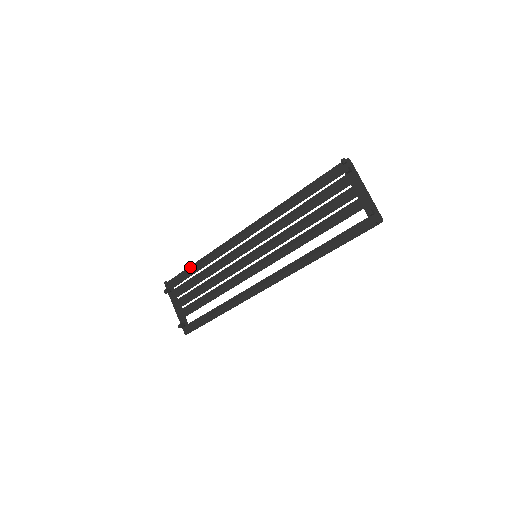
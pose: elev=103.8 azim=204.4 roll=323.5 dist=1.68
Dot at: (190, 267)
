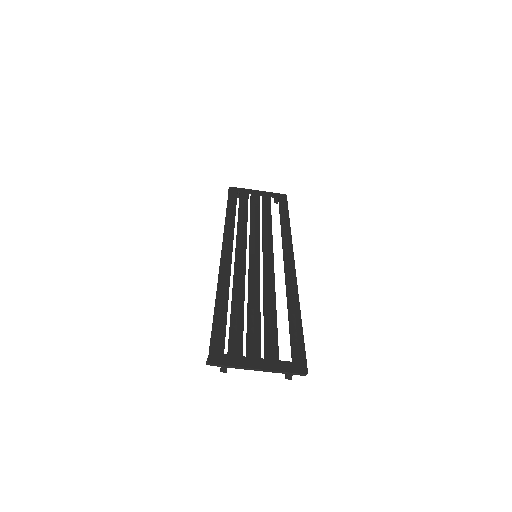
Dot at: occluded
